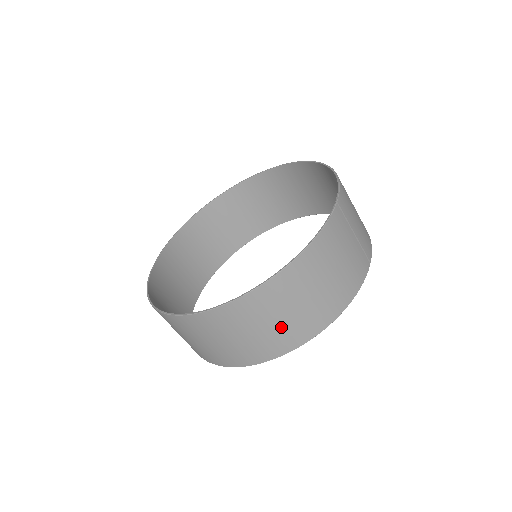
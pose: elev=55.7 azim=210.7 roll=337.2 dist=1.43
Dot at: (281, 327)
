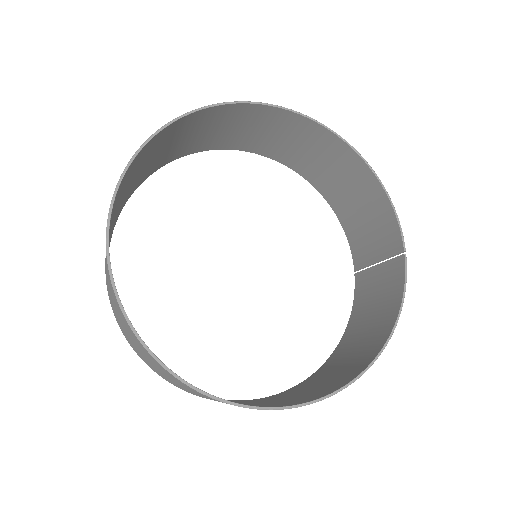
Dot at: occluded
